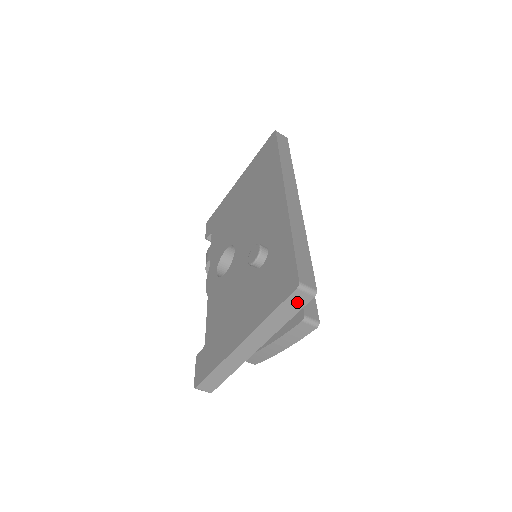
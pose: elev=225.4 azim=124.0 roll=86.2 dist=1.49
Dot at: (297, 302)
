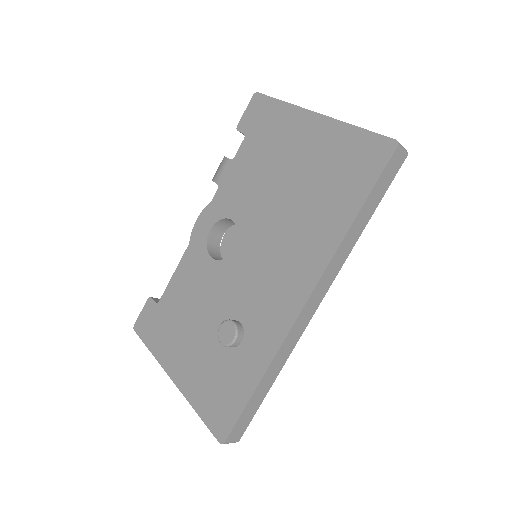
Dot at: occluded
